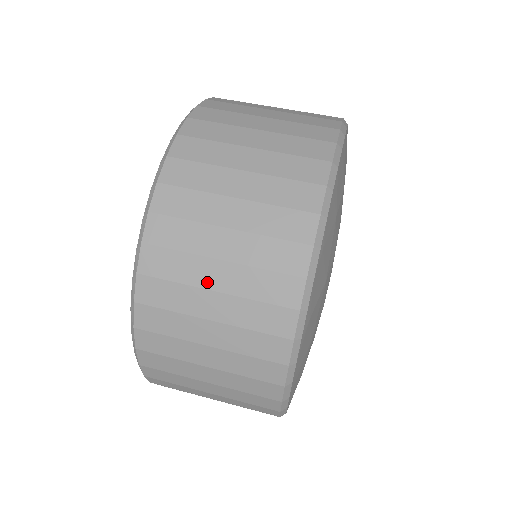
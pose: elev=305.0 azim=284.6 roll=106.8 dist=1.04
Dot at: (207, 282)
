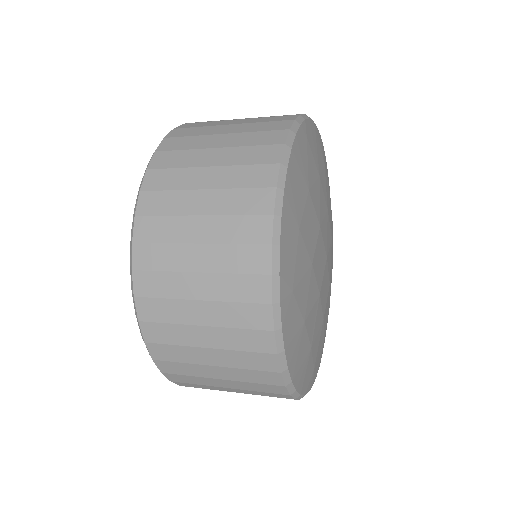
Dot at: occluded
